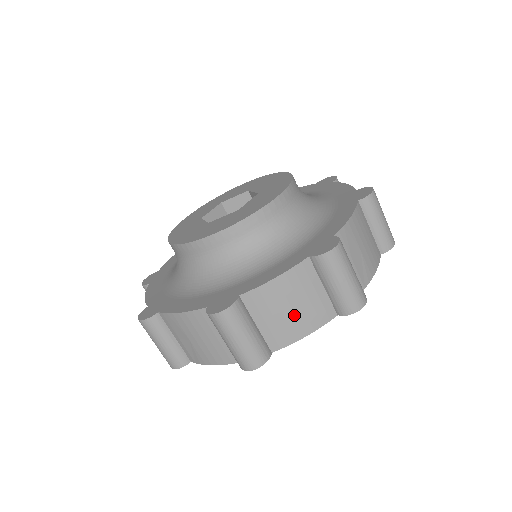
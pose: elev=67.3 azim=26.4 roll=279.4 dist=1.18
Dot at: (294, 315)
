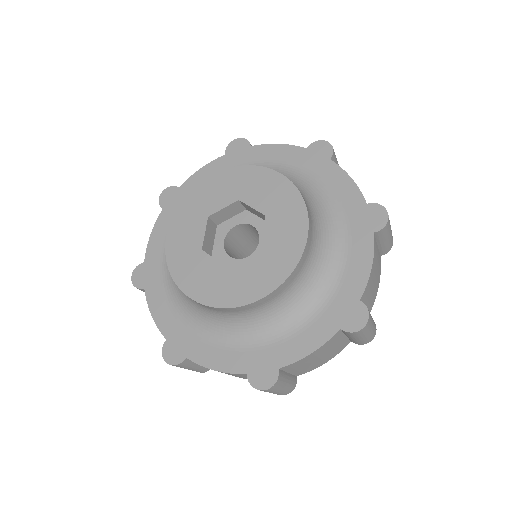
Dot at: occluded
